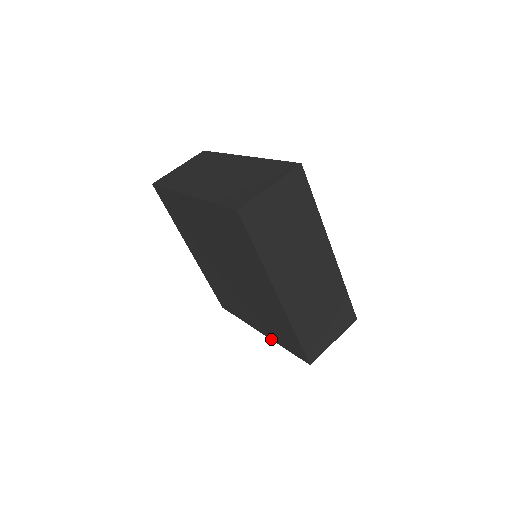
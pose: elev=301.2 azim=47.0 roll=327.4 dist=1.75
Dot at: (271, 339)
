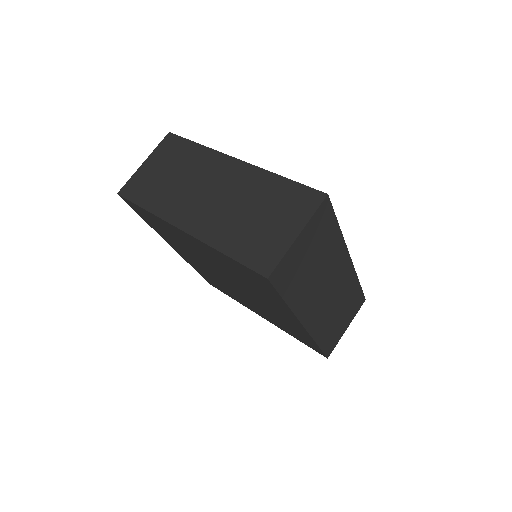
Dot at: occluded
